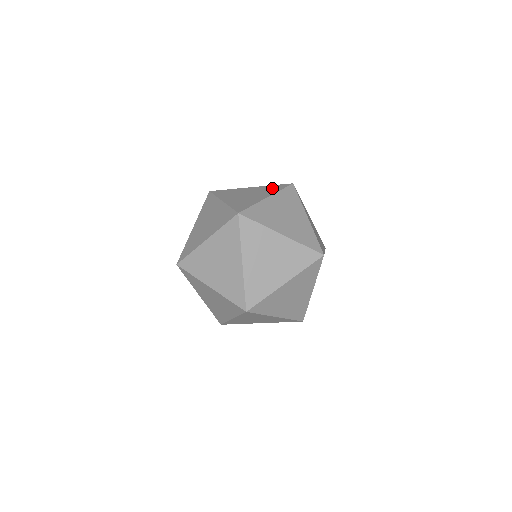
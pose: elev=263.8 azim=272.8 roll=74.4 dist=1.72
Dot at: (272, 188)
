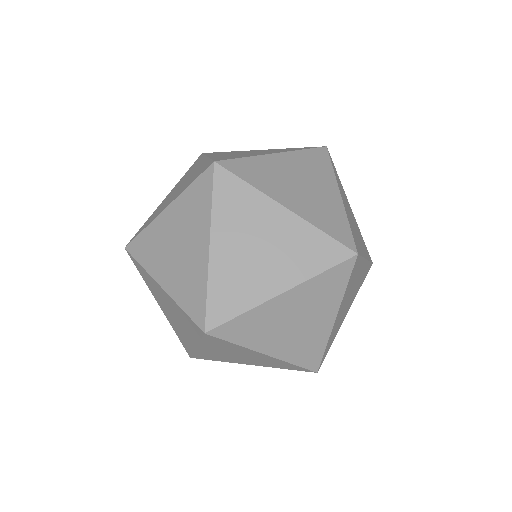
Dot at: occluded
